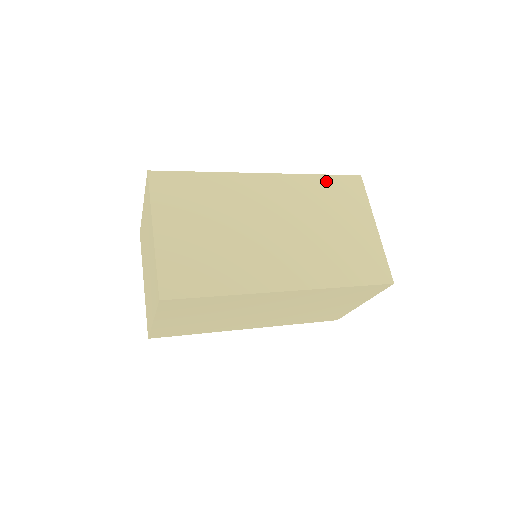
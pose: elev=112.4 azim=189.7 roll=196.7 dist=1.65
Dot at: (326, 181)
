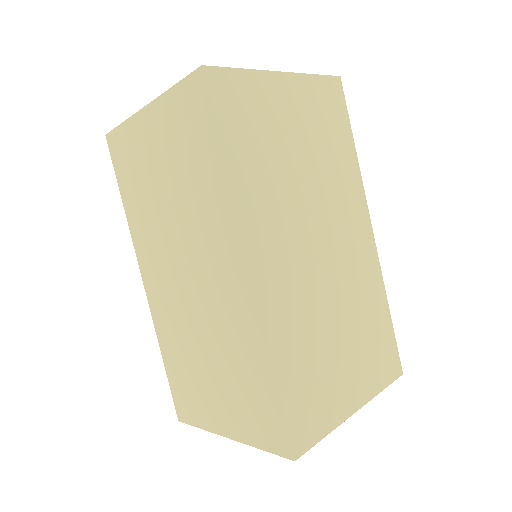
Dot at: (386, 321)
